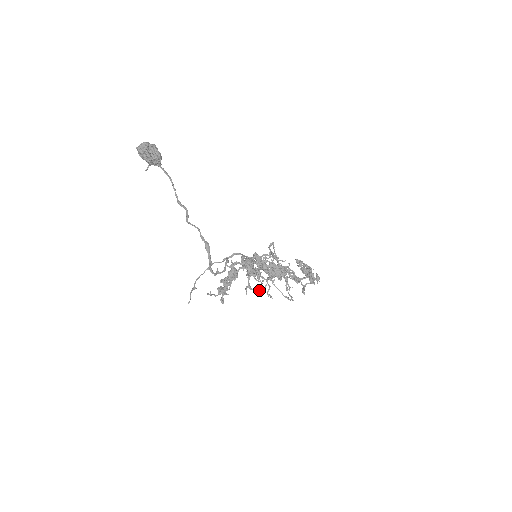
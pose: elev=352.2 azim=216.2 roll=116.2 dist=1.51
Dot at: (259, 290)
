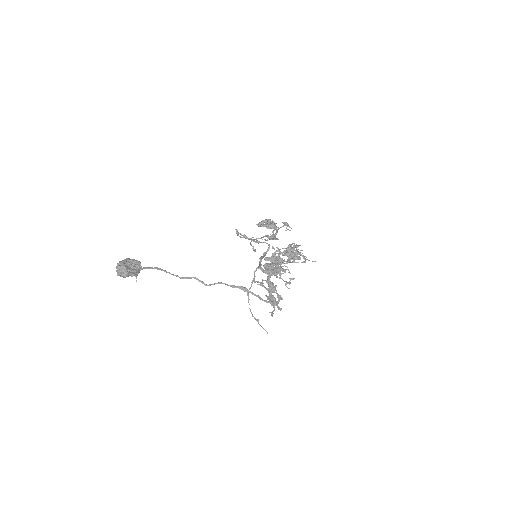
Dot at: (293, 278)
